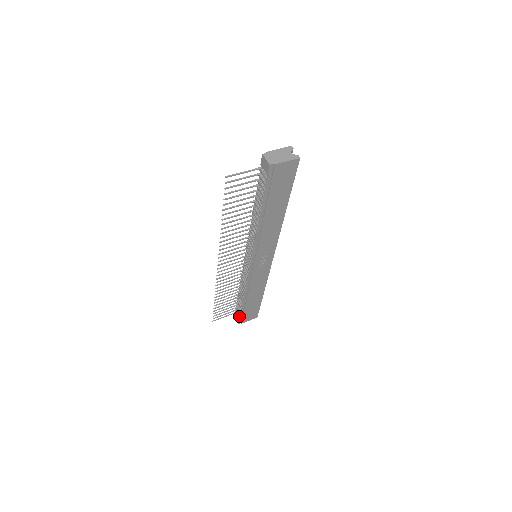
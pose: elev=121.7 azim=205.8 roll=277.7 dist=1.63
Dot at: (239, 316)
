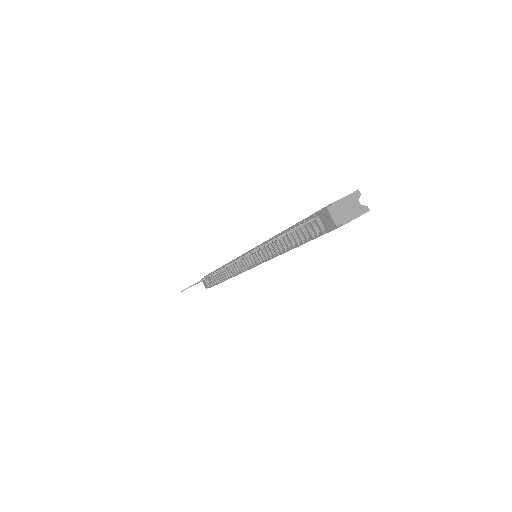
Dot at: (210, 285)
